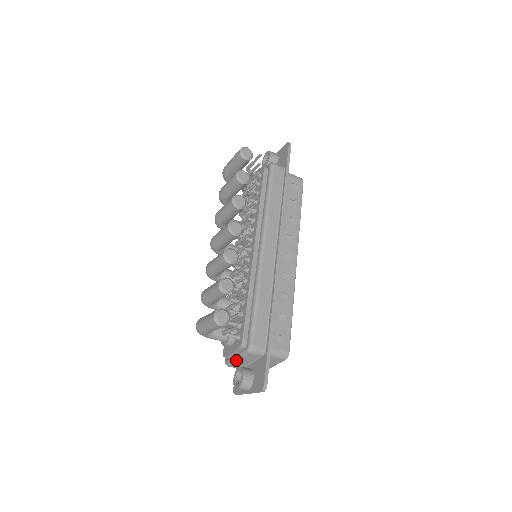
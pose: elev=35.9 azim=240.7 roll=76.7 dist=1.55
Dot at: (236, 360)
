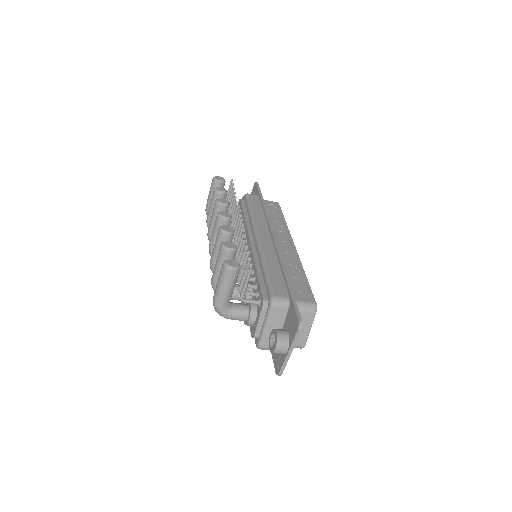
Dot at: (265, 329)
